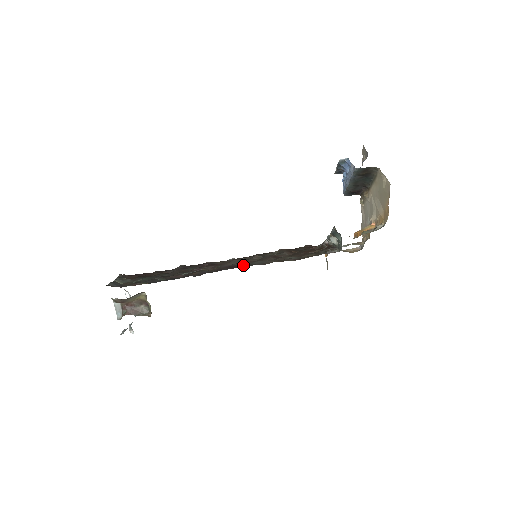
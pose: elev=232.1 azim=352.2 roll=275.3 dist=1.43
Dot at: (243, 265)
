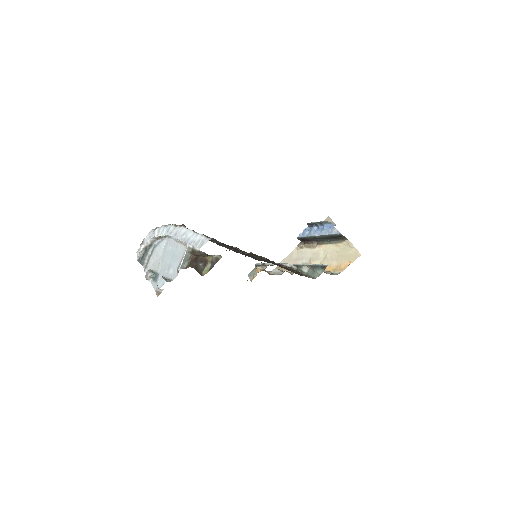
Dot at: occluded
